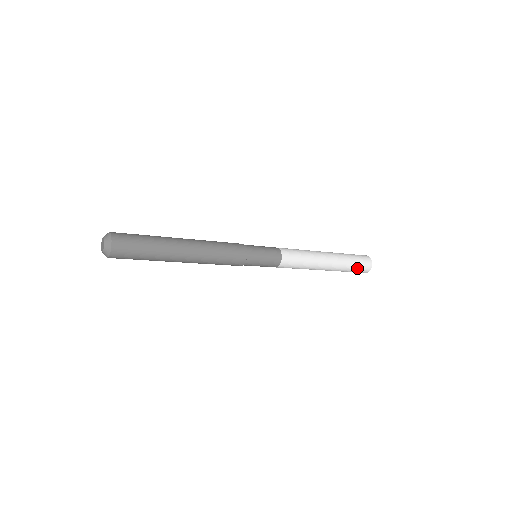
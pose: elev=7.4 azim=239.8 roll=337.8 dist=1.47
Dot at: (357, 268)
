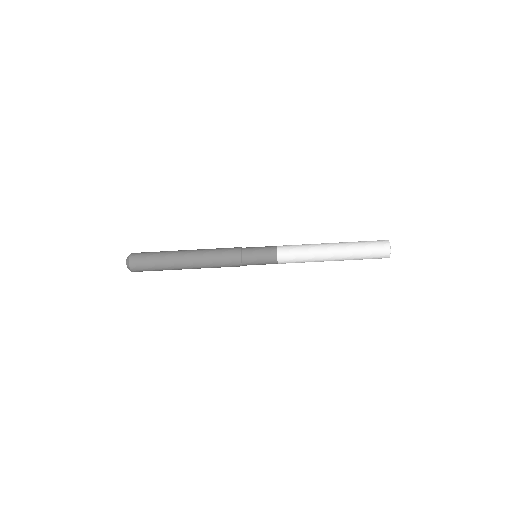
Dot at: (371, 253)
